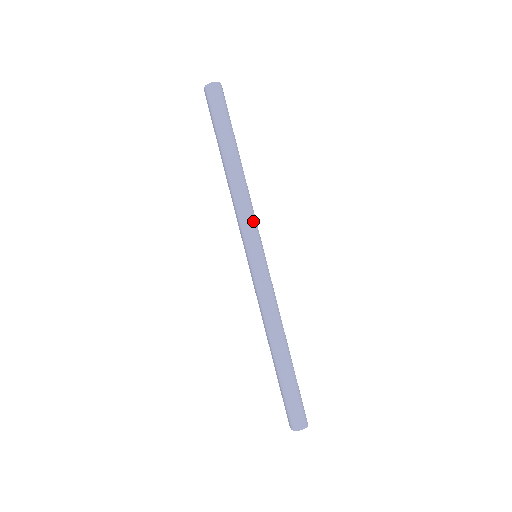
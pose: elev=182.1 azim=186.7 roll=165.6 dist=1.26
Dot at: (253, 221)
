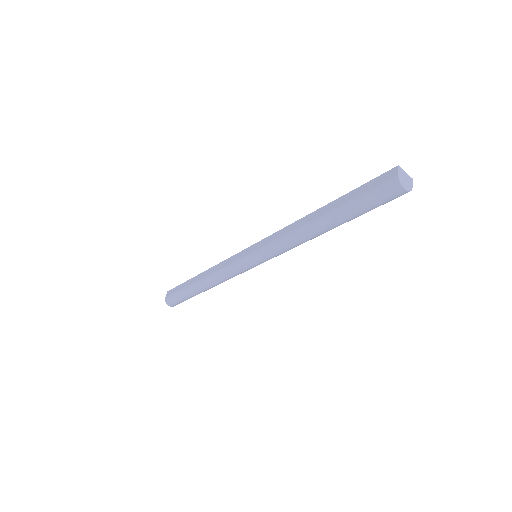
Dot at: (280, 254)
